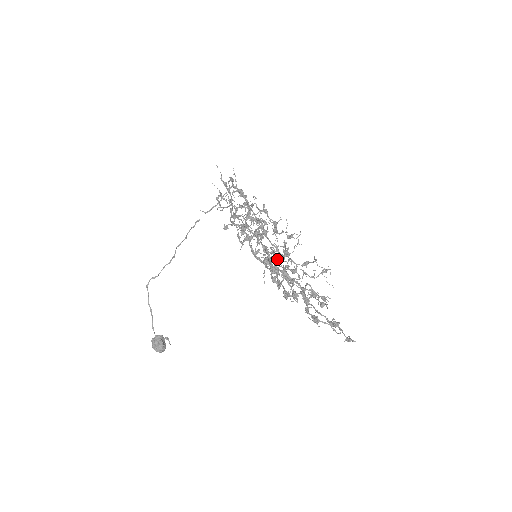
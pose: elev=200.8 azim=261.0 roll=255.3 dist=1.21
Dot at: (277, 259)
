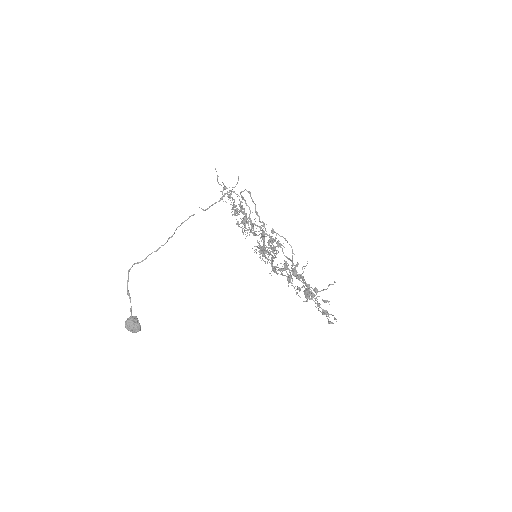
Dot at: (302, 269)
